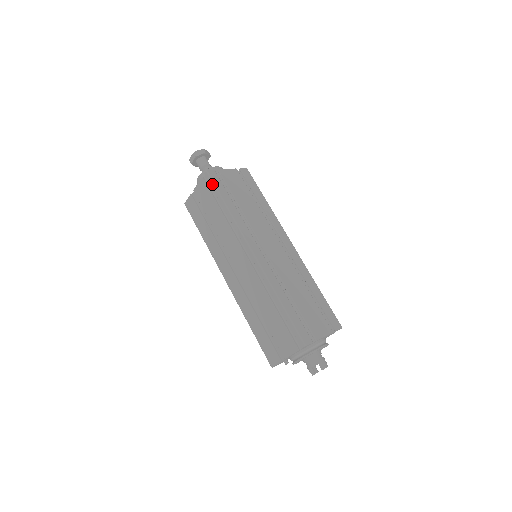
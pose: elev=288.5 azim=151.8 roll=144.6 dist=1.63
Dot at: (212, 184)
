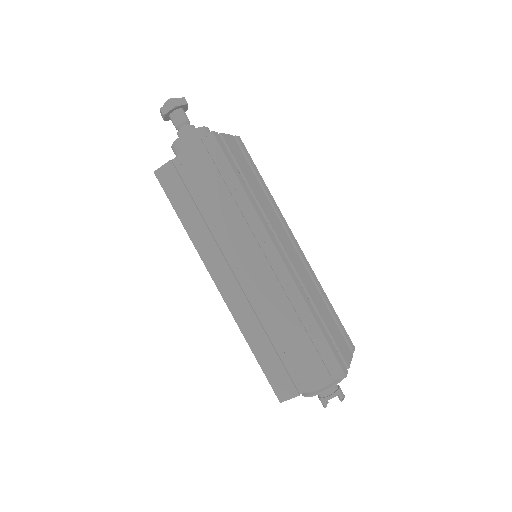
Dot at: (219, 152)
